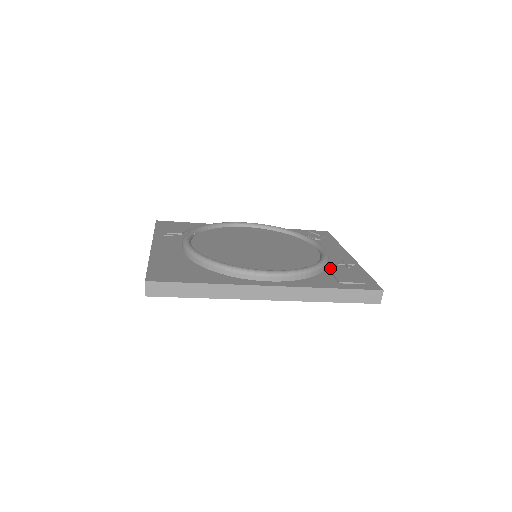
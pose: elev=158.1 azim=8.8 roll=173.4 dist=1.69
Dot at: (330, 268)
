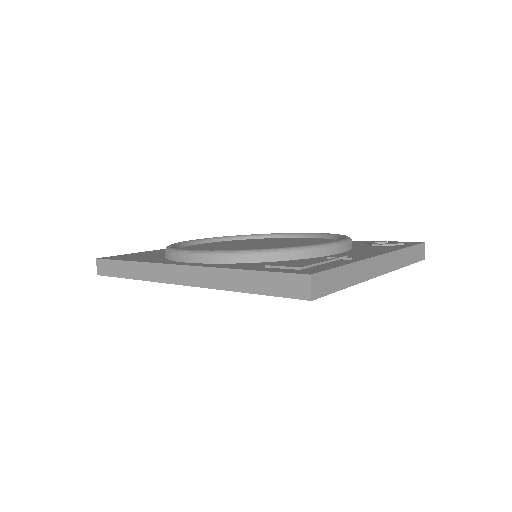
Dot at: occluded
